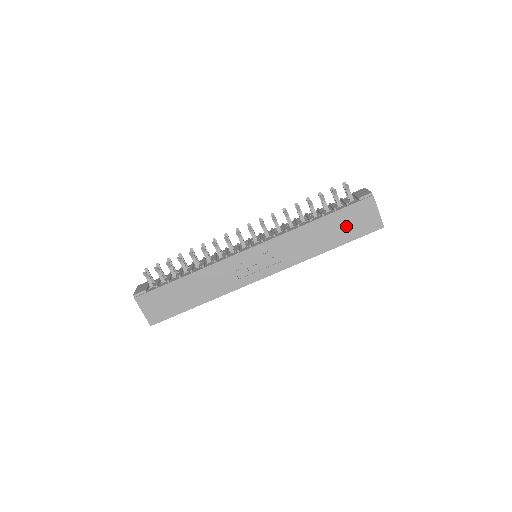
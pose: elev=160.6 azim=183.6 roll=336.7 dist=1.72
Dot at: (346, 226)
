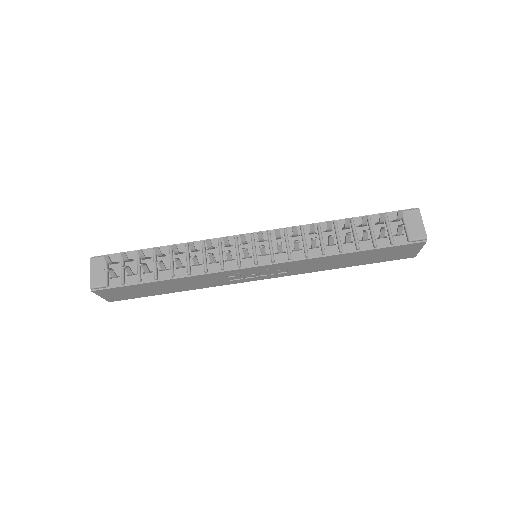
Dot at: (377, 256)
